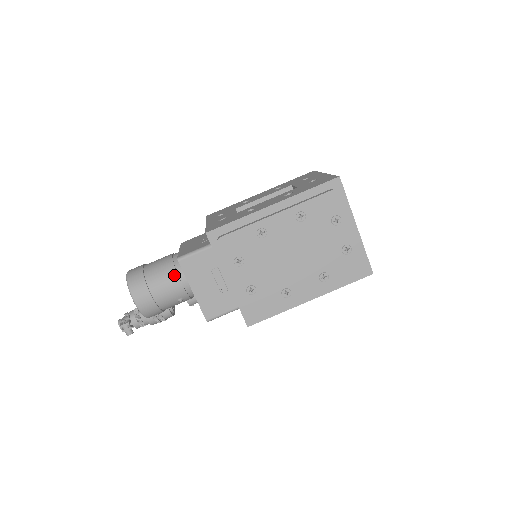
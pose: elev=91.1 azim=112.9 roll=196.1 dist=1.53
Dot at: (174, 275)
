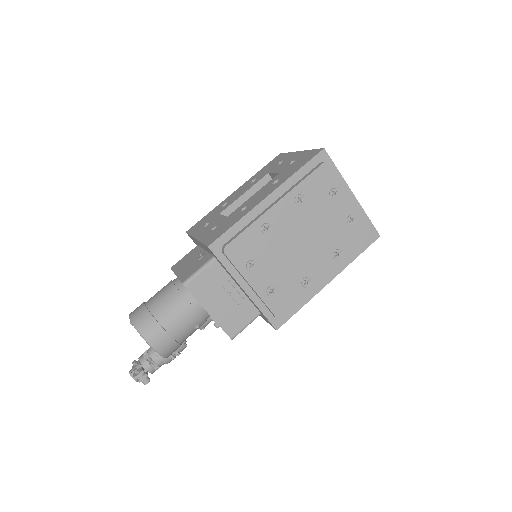
Dot at: (184, 302)
